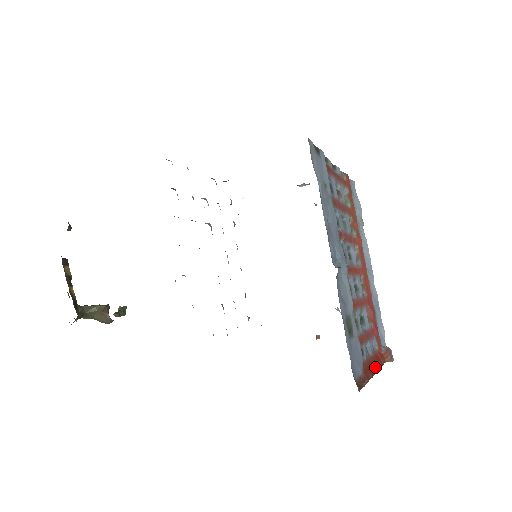
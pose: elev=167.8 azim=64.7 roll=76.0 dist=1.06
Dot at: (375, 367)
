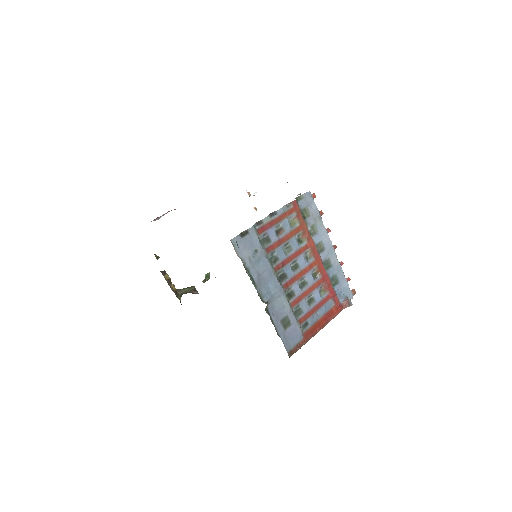
Dot at: (322, 325)
